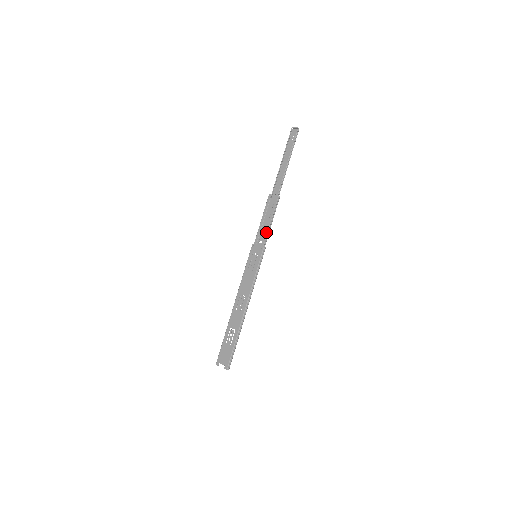
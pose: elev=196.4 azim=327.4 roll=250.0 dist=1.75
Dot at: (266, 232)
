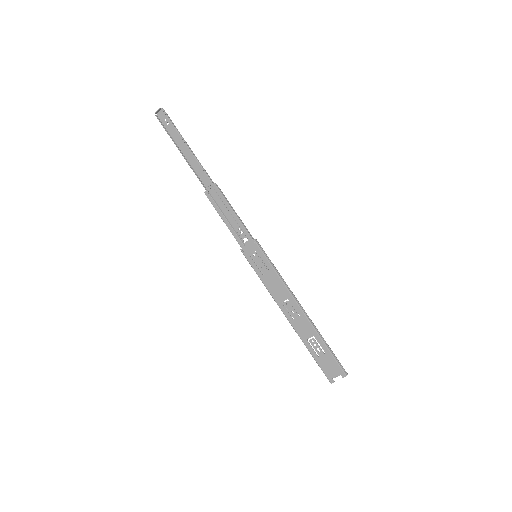
Dot at: (241, 226)
